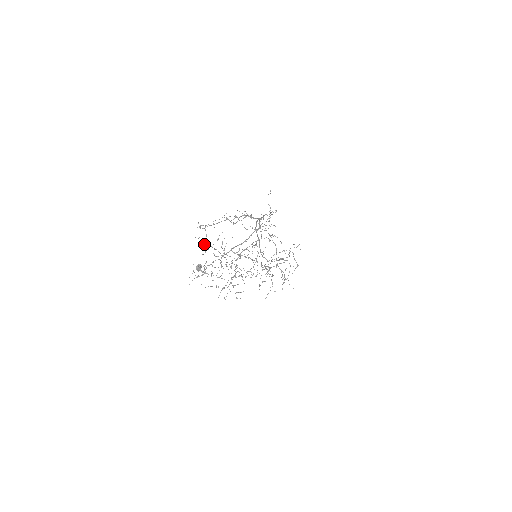
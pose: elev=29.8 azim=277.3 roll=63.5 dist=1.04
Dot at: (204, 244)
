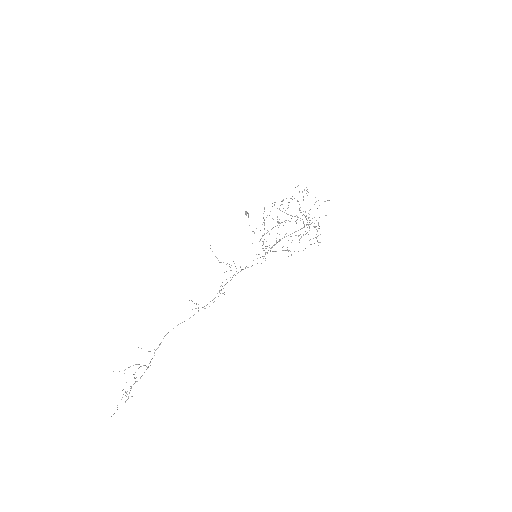
Dot at: occluded
